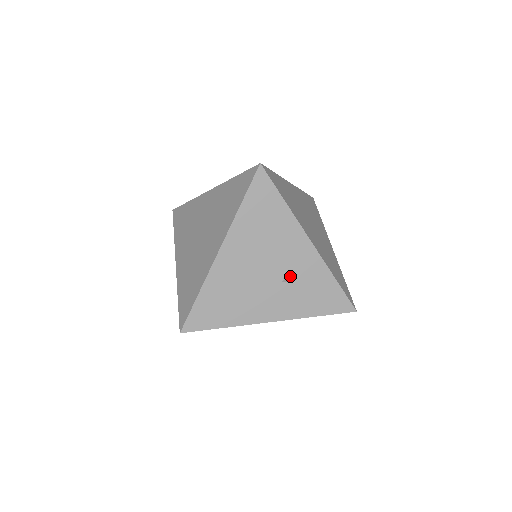
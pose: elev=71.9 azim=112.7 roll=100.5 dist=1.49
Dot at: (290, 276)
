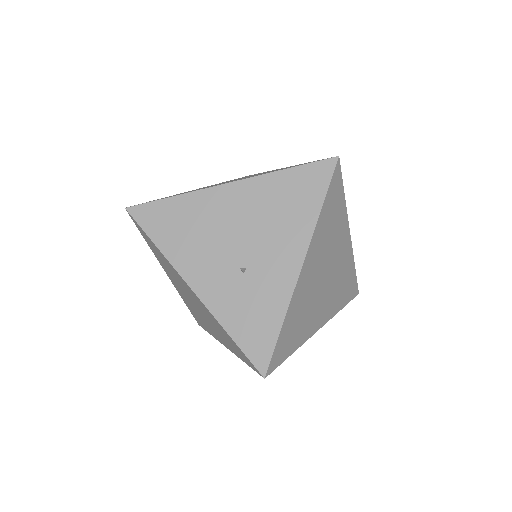
Dot at: (252, 272)
